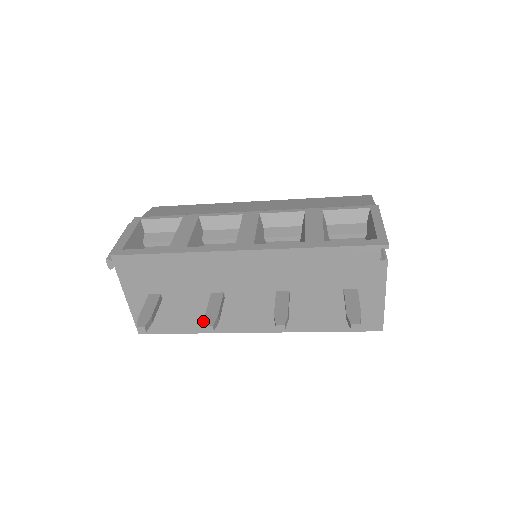
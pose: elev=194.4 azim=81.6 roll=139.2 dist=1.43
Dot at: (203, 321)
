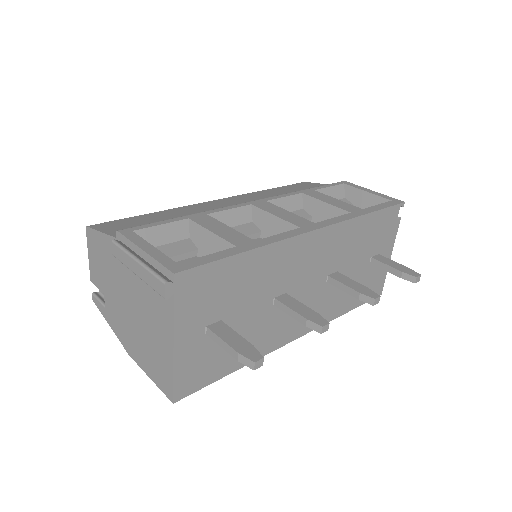
Dot at: (255, 344)
